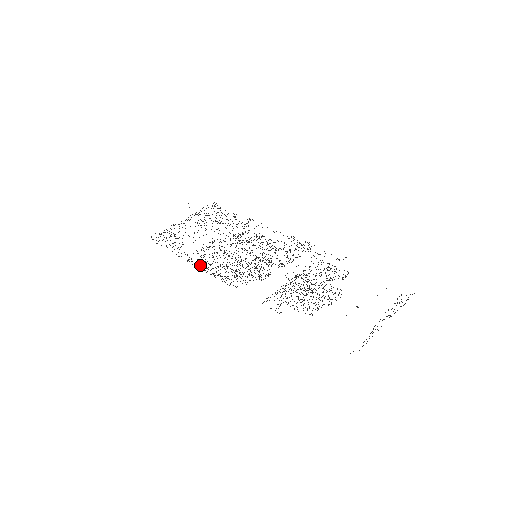
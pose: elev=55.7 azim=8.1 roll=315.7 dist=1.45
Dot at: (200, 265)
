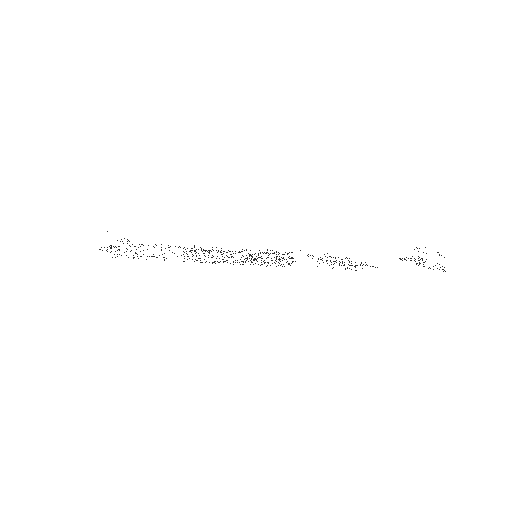
Dot at: (214, 262)
